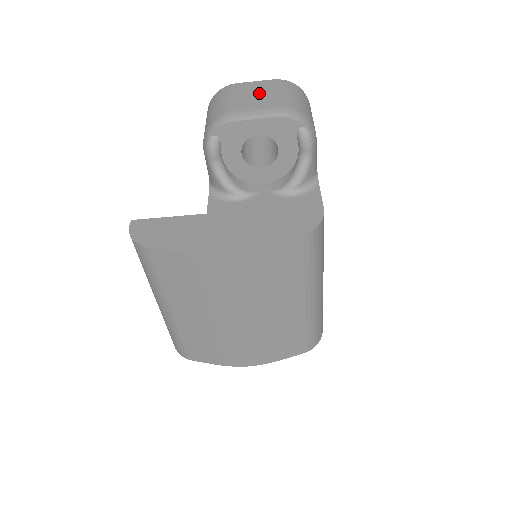
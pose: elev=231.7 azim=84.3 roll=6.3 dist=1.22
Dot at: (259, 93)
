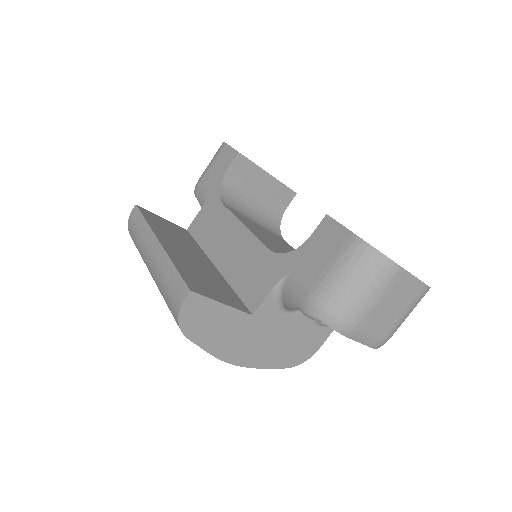
Dot at: (397, 306)
